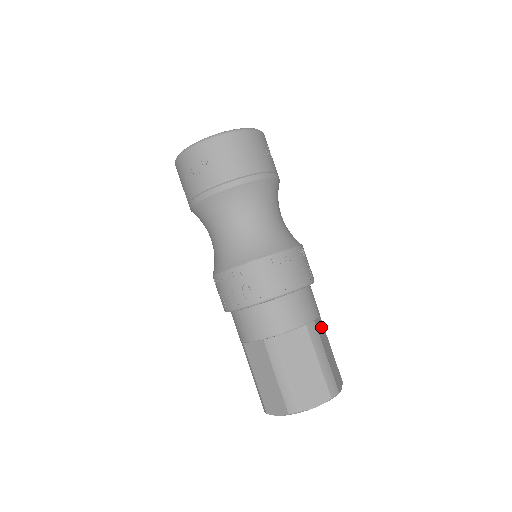
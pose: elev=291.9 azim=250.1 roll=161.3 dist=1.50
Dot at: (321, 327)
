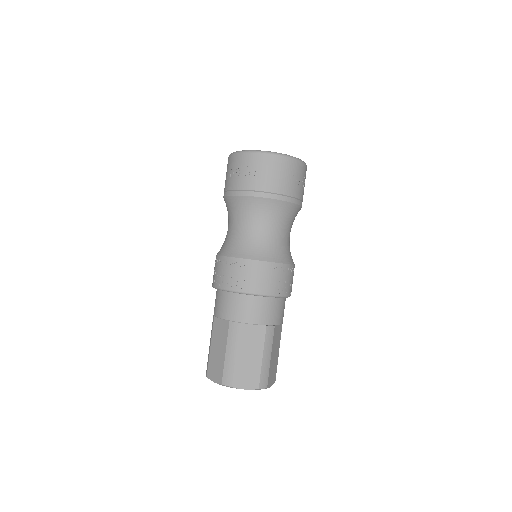
Dot at: (278, 333)
